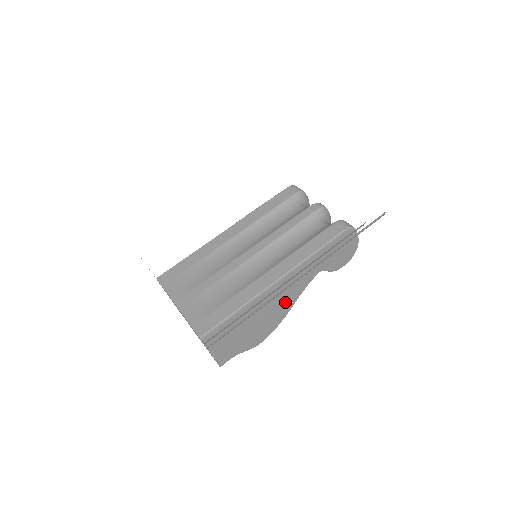
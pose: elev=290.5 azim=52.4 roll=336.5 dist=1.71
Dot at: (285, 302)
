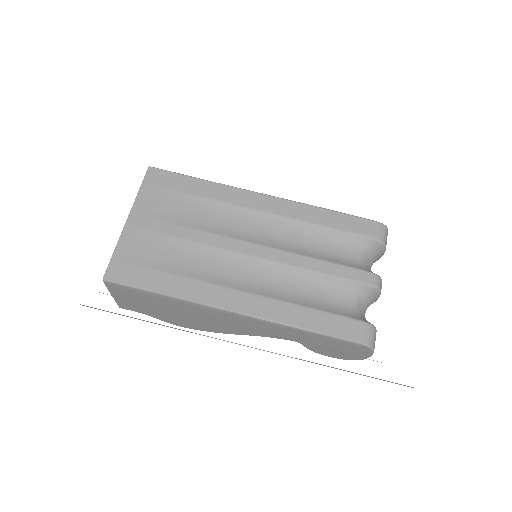
Dot at: (231, 327)
